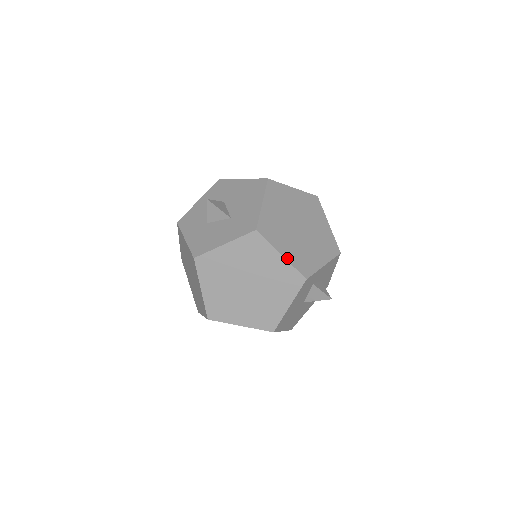
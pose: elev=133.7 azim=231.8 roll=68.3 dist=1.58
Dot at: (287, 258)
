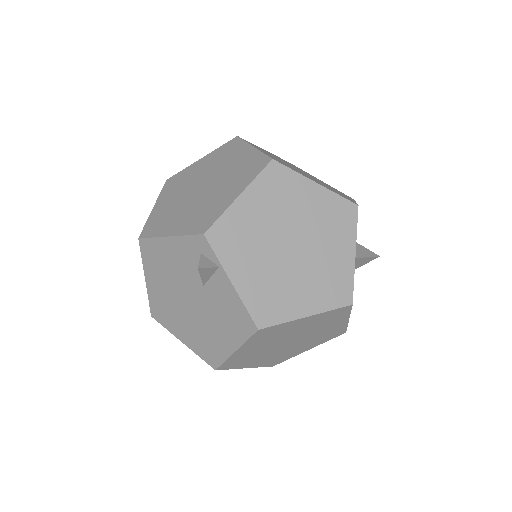
Dot at: occluded
